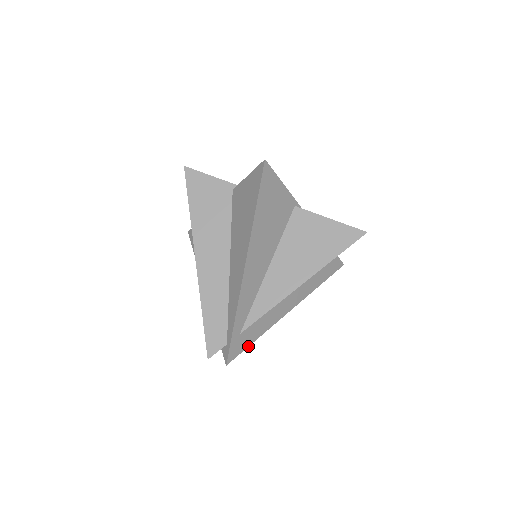
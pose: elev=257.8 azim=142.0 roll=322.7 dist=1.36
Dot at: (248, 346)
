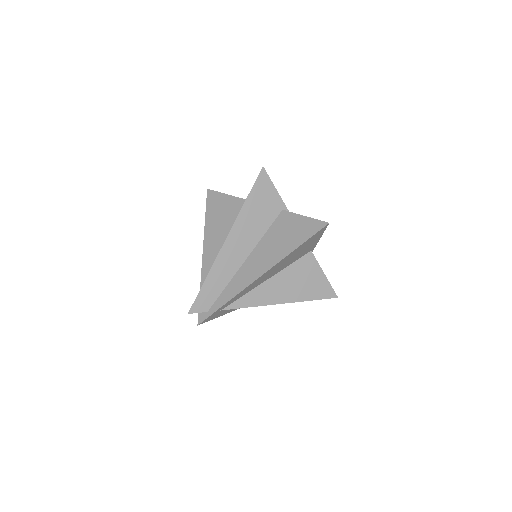
Dot at: occluded
